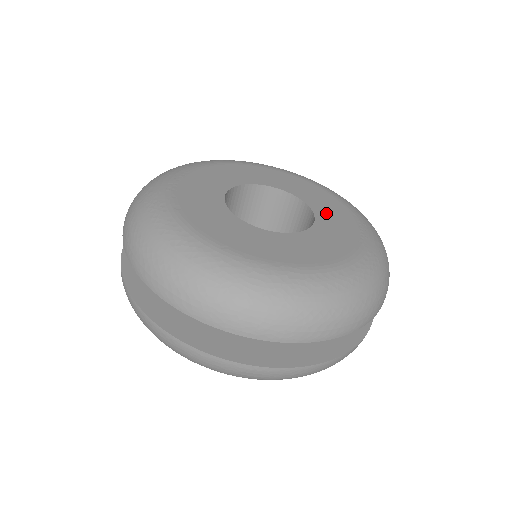
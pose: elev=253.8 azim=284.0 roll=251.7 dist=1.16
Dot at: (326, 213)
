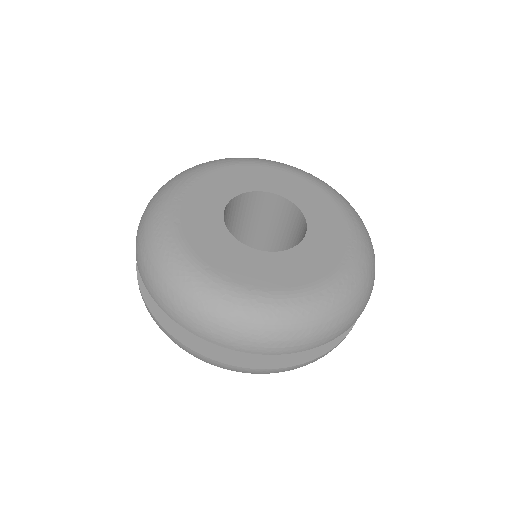
Dot at: (320, 227)
